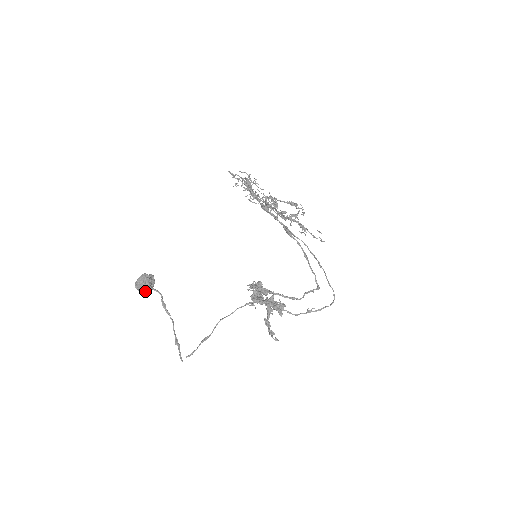
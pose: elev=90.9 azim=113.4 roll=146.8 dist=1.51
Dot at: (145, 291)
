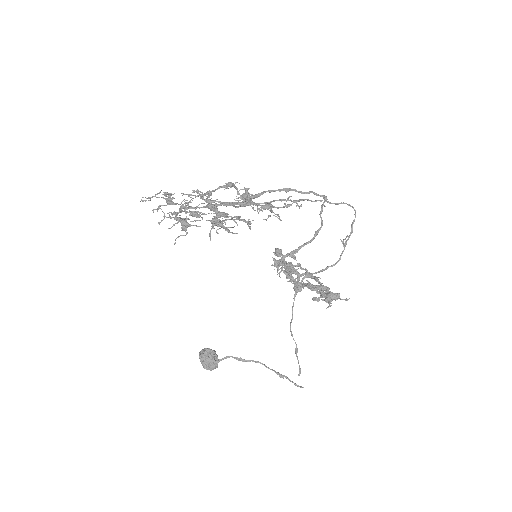
Dot at: (217, 365)
